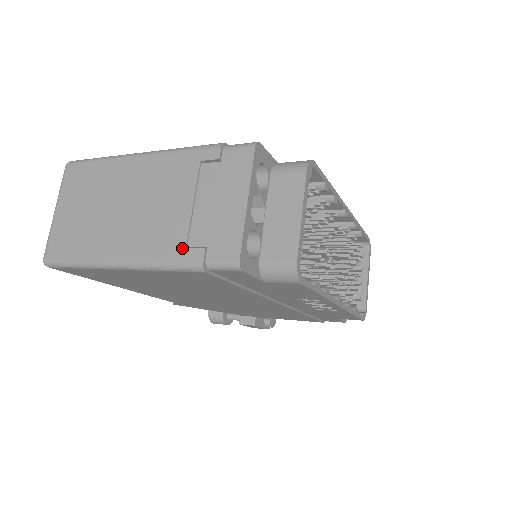
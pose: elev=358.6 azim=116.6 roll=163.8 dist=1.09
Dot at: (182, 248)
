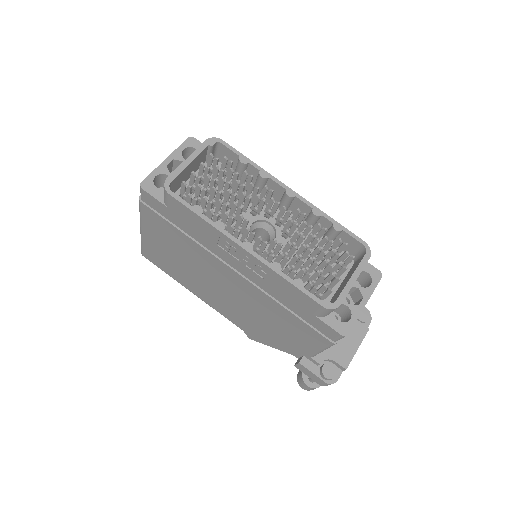
Dot at: occluded
